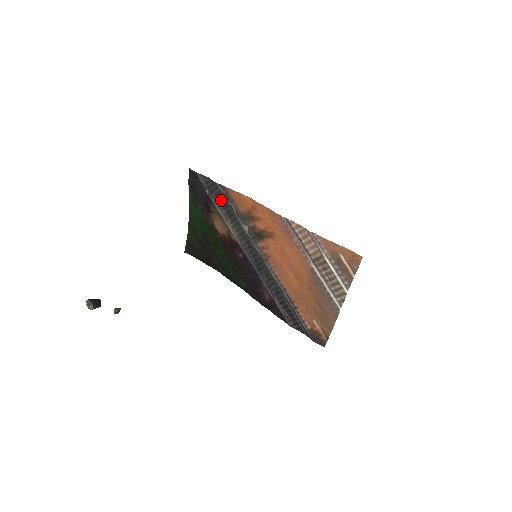
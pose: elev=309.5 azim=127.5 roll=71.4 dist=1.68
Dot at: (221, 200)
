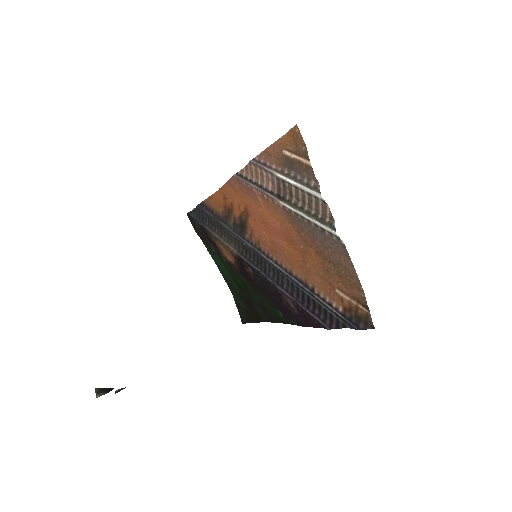
Dot at: (210, 220)
